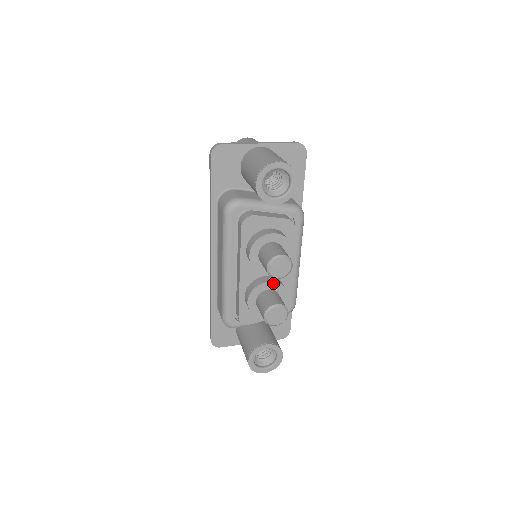
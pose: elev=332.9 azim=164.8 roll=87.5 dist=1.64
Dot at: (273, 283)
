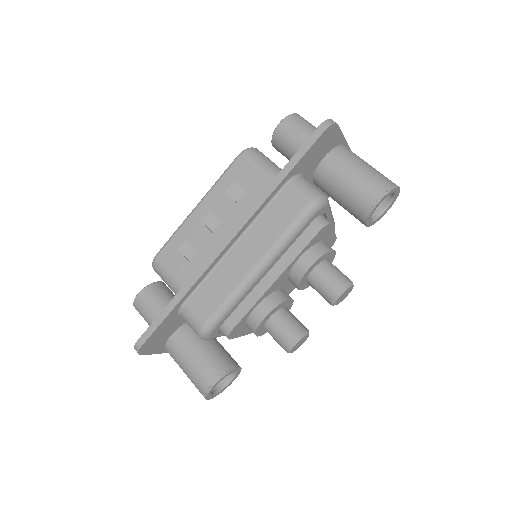
Dot at: (291, 301)
